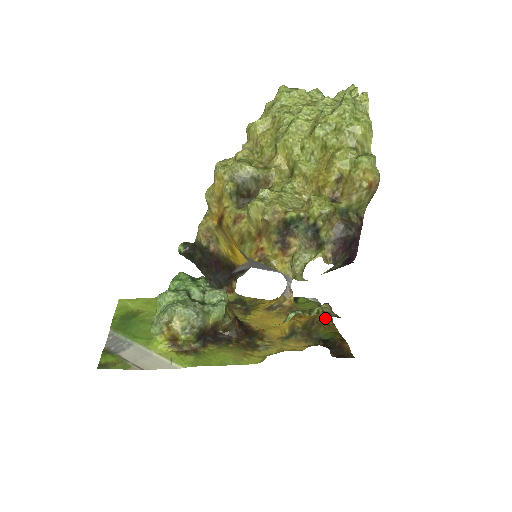
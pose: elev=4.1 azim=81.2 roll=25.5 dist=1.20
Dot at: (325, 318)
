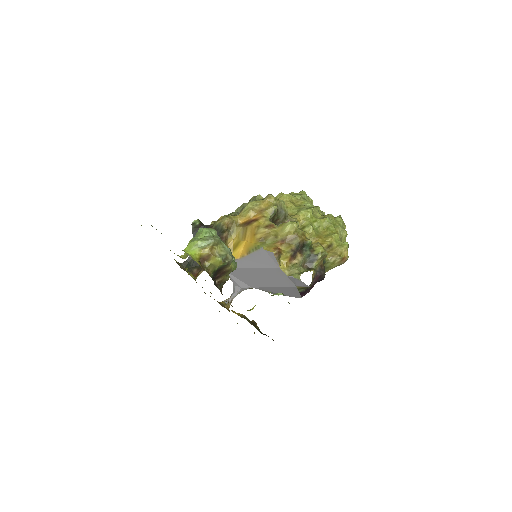
Dot at: occluded
